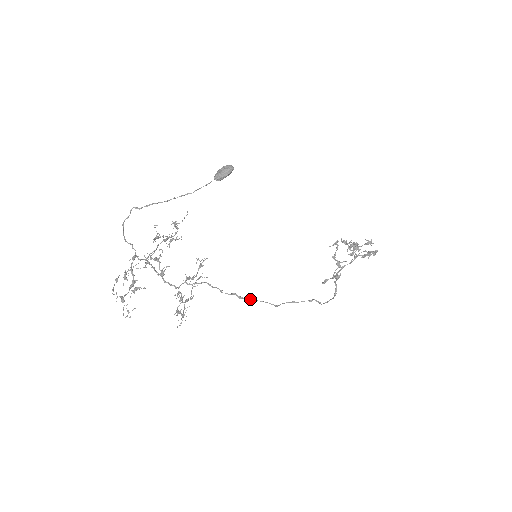
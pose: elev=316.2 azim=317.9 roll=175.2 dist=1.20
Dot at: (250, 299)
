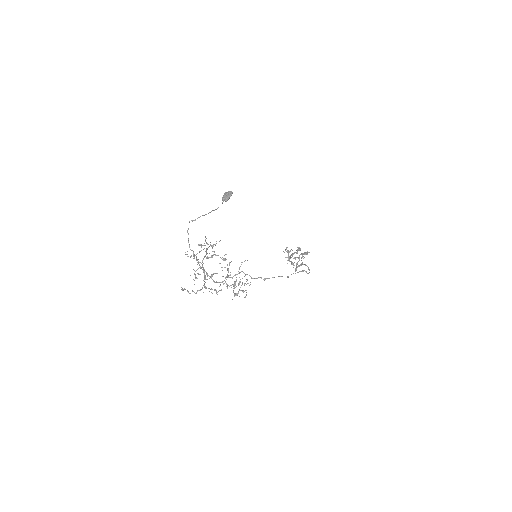
Dot at: occluded
